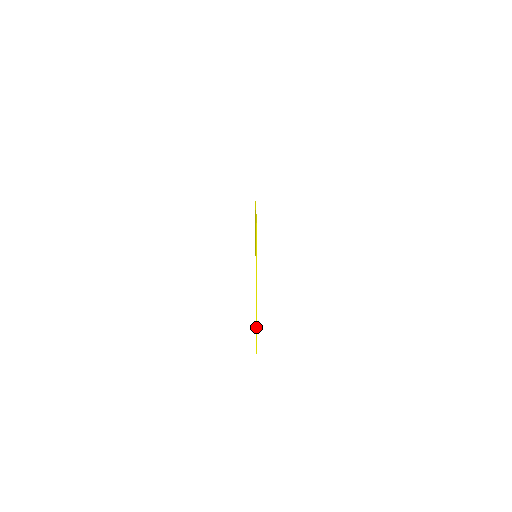
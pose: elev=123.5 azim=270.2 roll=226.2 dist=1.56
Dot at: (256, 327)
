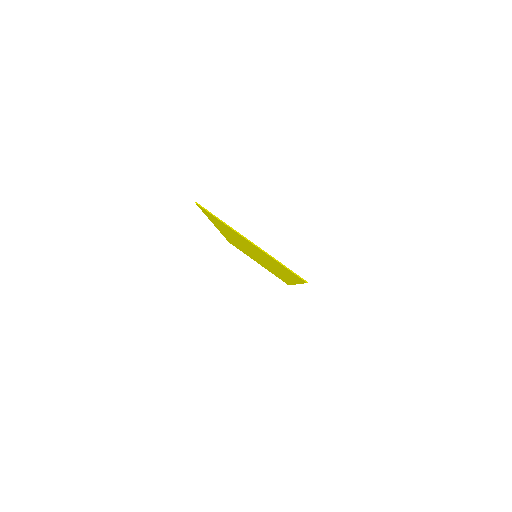
Dot at: (283, 266)
